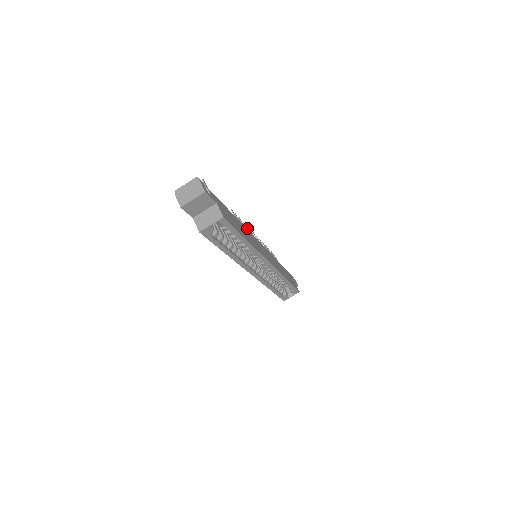
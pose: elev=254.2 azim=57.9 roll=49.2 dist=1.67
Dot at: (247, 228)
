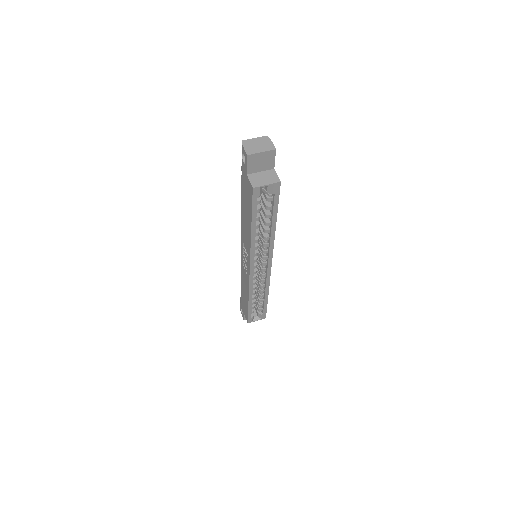
Dot at: occluded
